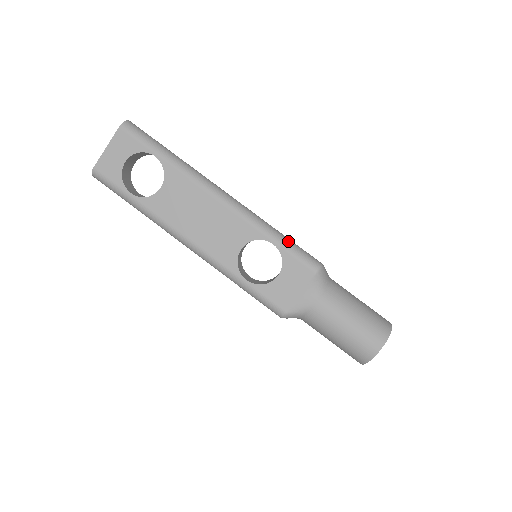
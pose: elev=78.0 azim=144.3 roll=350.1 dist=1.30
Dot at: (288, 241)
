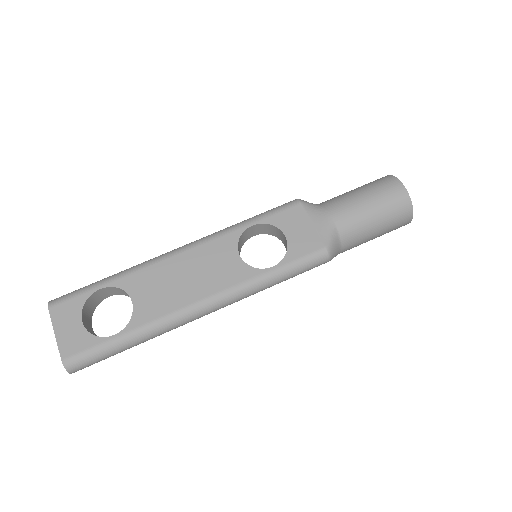
Dot at: (258, 215)
